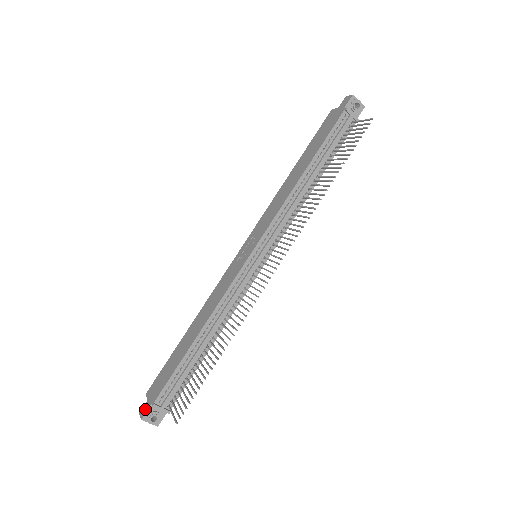
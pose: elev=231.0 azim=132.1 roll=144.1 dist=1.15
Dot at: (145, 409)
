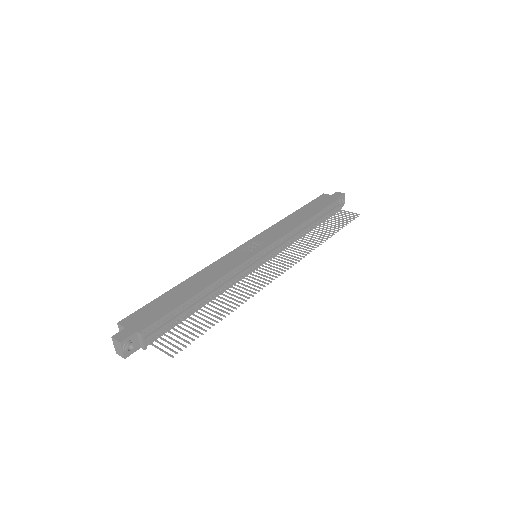
Dot at: (125, 334)
